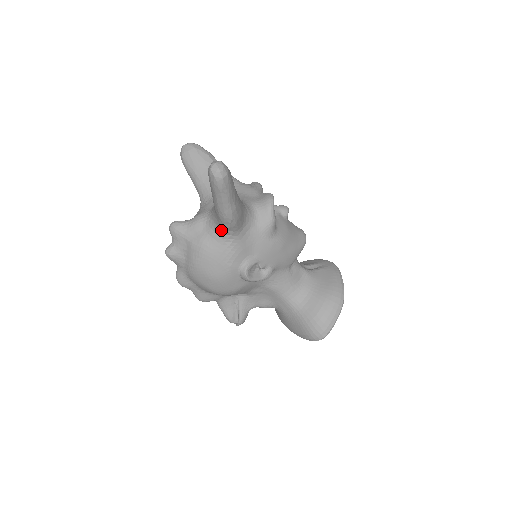
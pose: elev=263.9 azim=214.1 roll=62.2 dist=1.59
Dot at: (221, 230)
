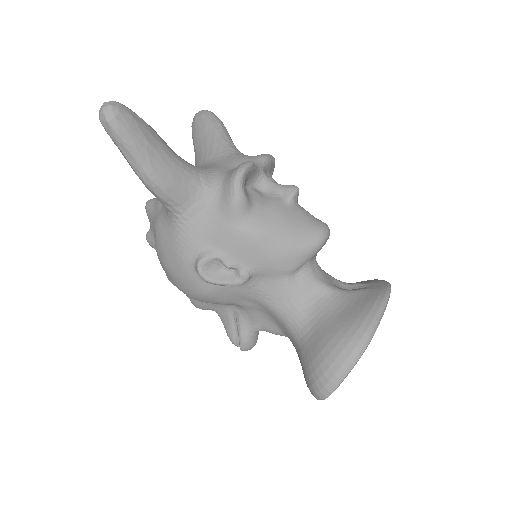
Dot at: occluded
